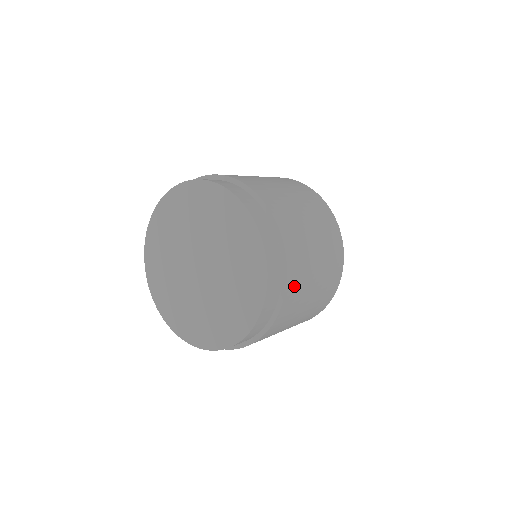
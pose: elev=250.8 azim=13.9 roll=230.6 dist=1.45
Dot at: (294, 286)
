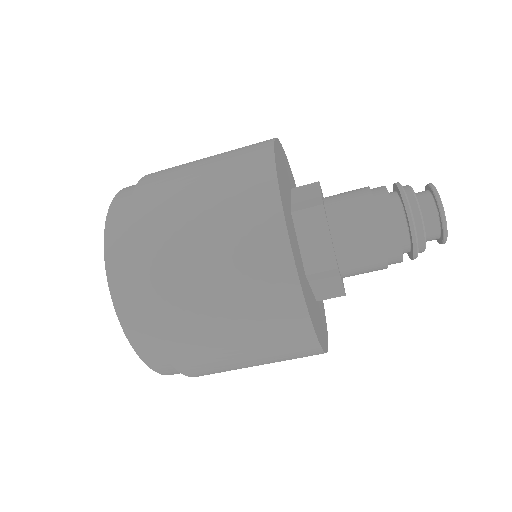
Dot at: (192, 364)
